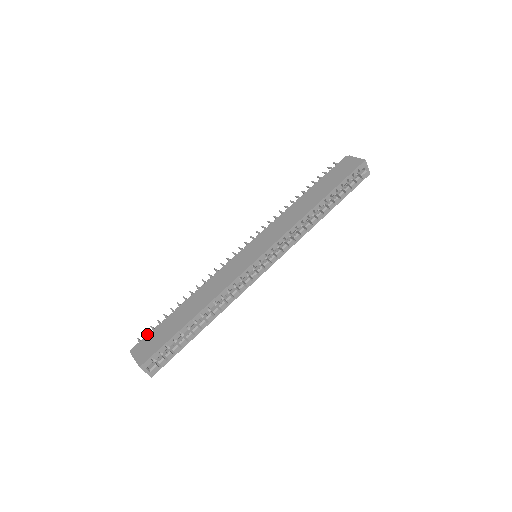
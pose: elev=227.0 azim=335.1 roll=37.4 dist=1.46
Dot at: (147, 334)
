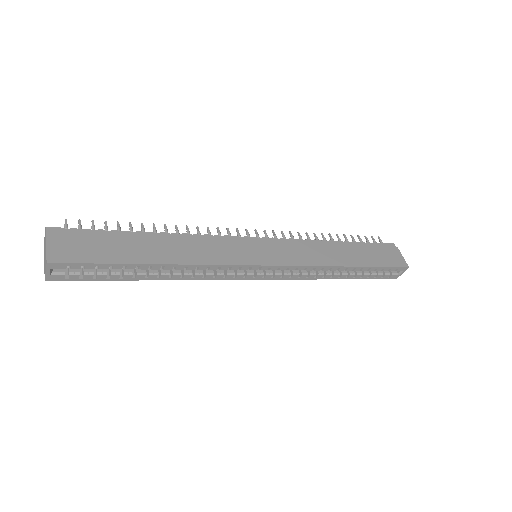
Dot at: occluded
